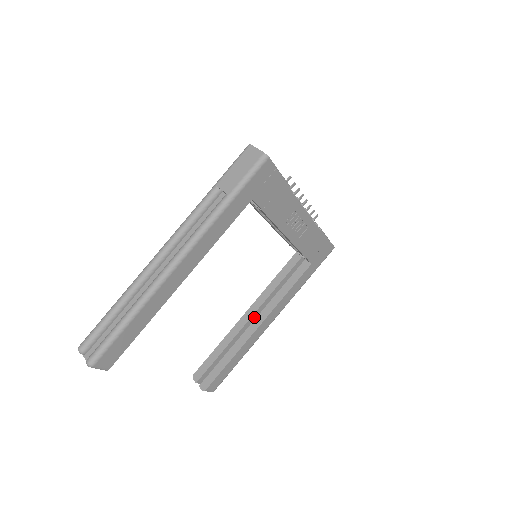
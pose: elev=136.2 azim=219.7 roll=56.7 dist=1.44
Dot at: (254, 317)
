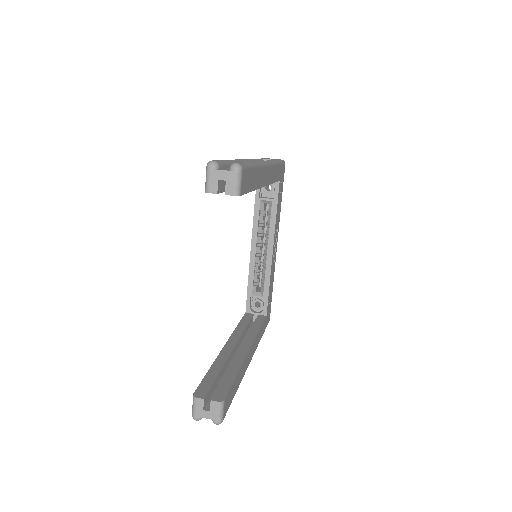
Dot at: (234, 350)
